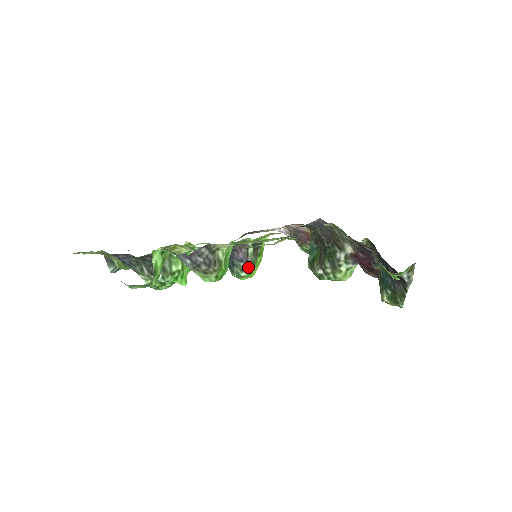
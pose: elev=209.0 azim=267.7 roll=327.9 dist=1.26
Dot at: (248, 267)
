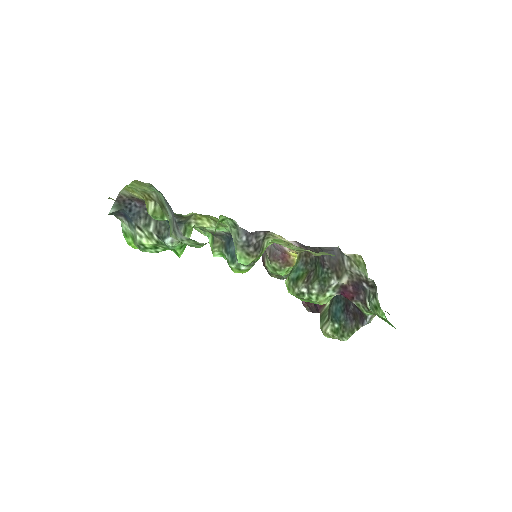
Dot at: (252, 263)
